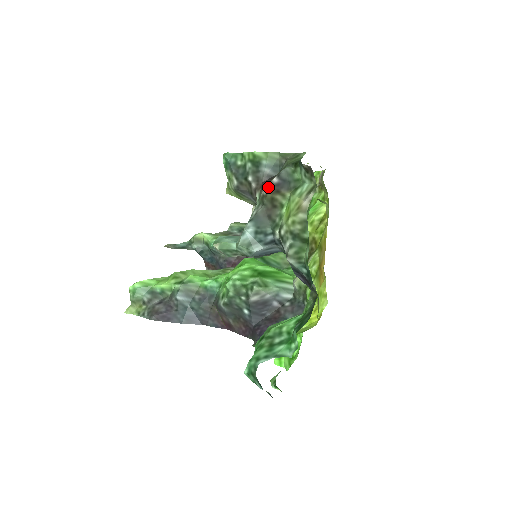
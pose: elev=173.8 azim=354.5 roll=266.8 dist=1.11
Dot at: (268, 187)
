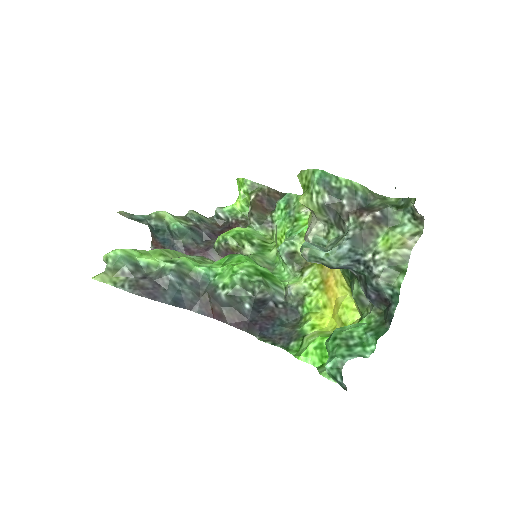
Dot at: (371, 217)
